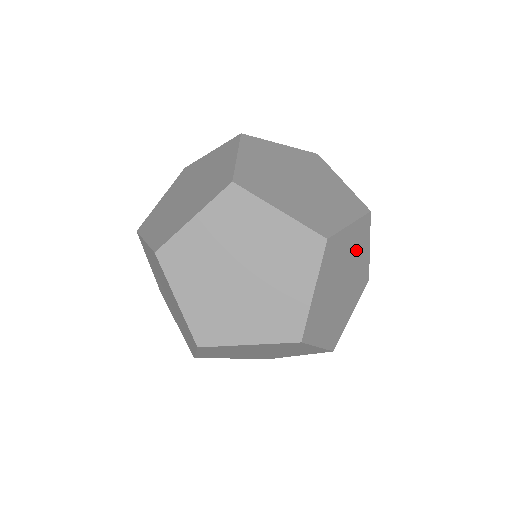
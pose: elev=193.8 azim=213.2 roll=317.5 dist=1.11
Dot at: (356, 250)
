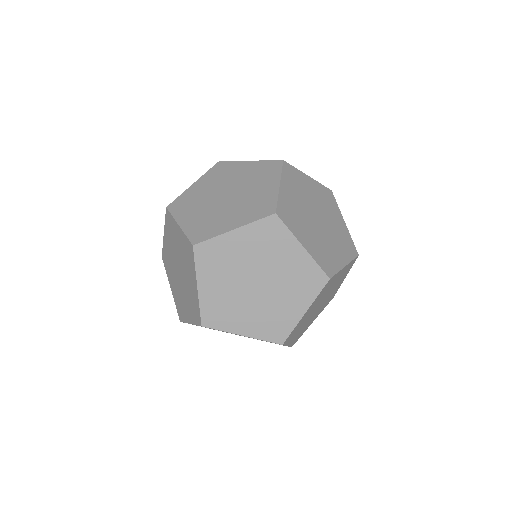
Dot at: (301, 191)
